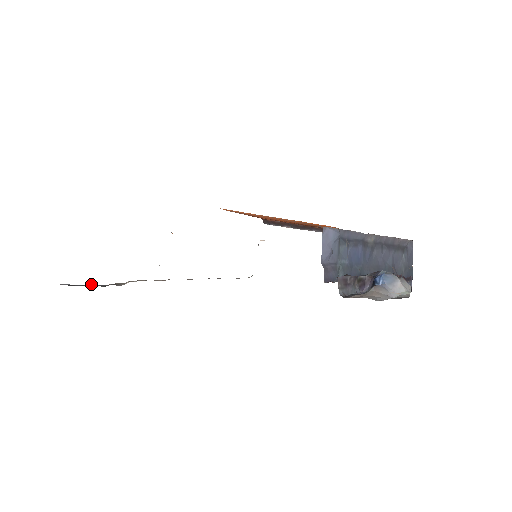
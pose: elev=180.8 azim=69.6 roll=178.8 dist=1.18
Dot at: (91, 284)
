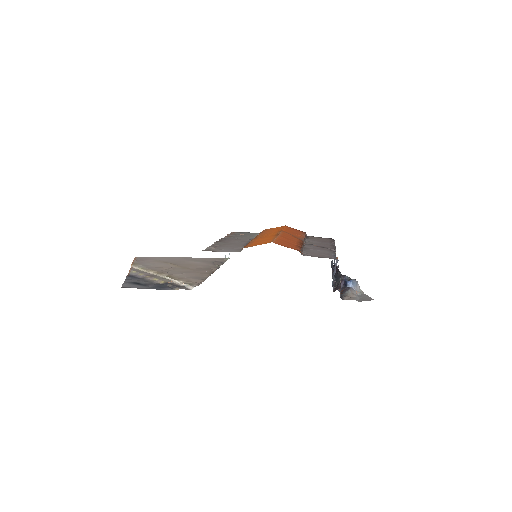
Dot at: (134, 279)
